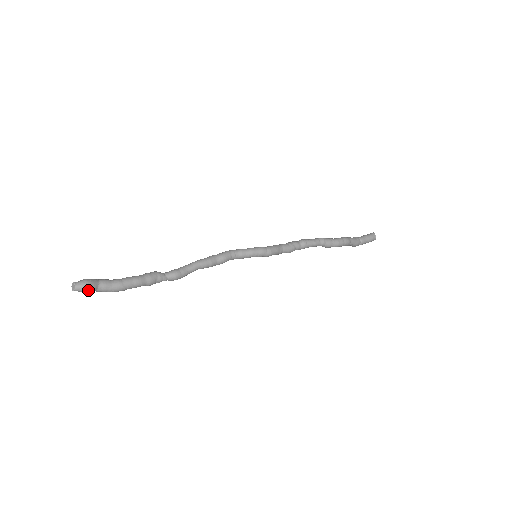
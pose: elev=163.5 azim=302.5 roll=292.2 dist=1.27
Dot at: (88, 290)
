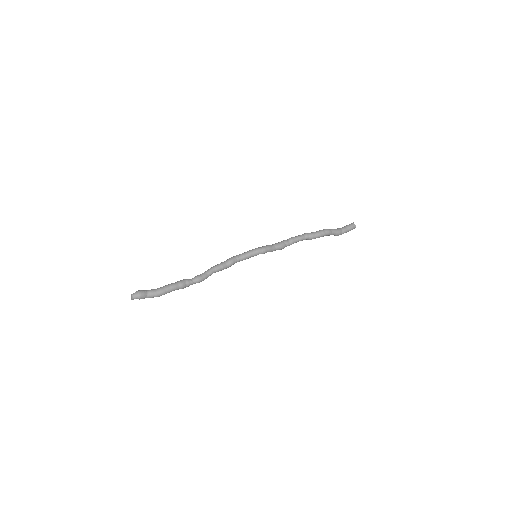
Dot at: (141, 296)
